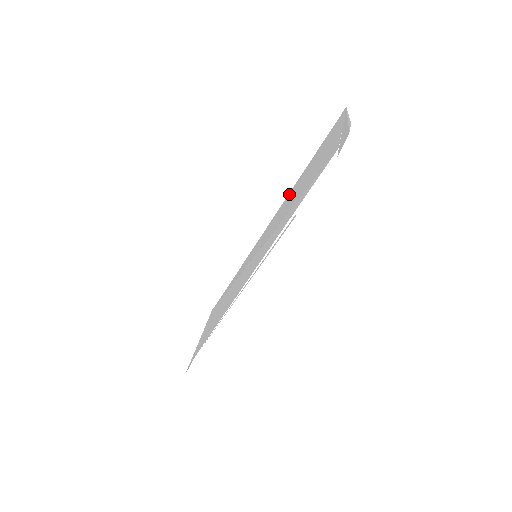
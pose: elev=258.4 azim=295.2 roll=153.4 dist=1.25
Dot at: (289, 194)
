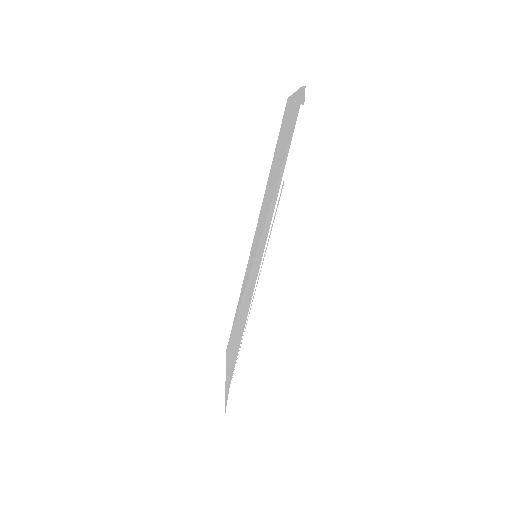
Dot at: (265, 194)
